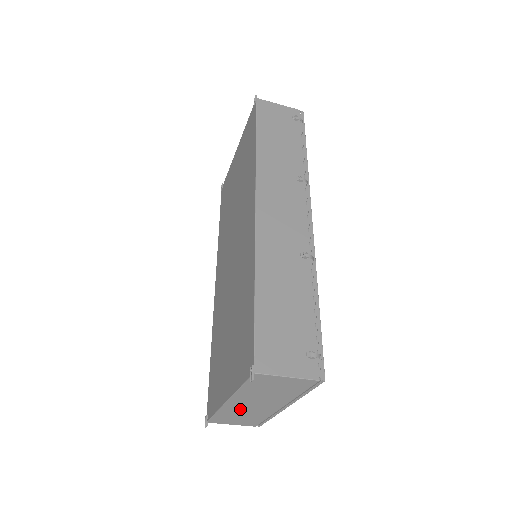
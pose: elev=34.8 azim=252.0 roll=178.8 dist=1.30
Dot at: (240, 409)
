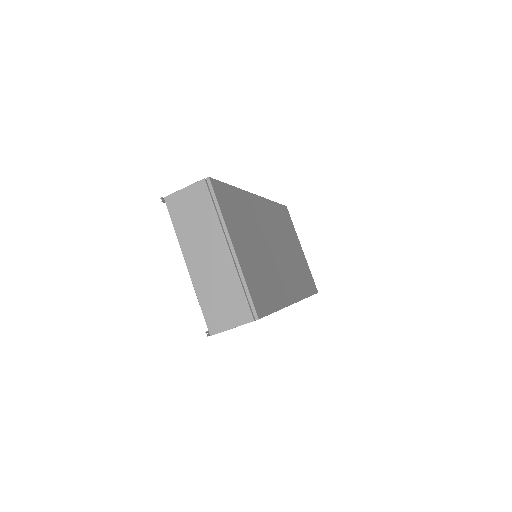
Dot at: (207, 277)
